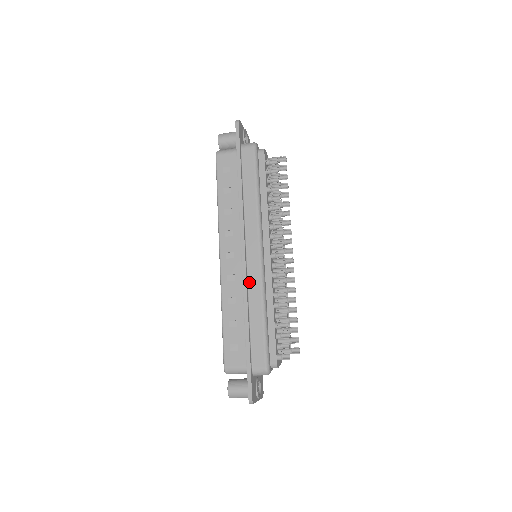
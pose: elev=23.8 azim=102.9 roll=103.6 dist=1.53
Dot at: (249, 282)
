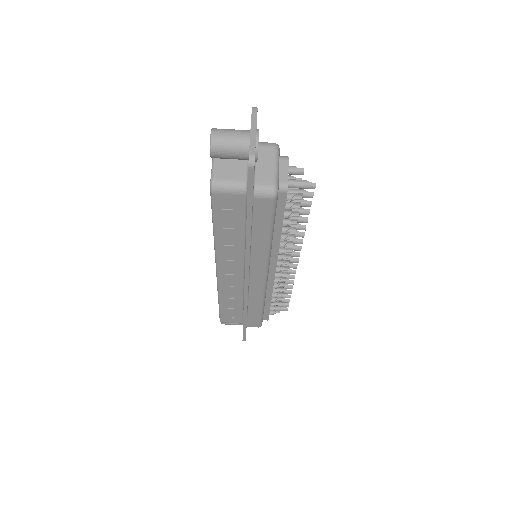
Dot at: occluded
